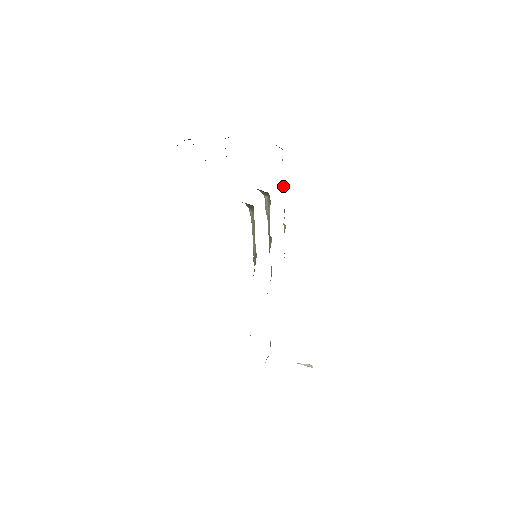
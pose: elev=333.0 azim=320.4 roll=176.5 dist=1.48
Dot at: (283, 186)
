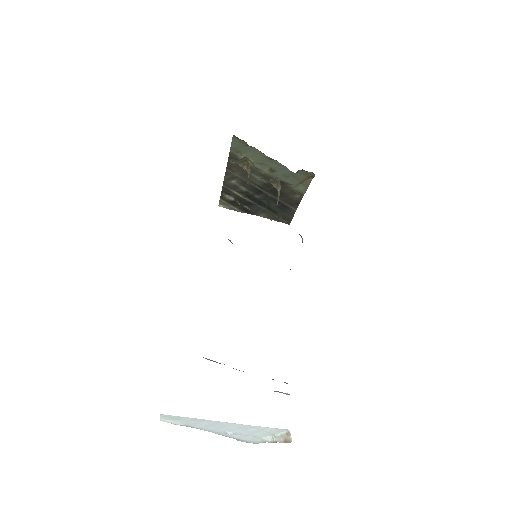
Dot at: occluded
